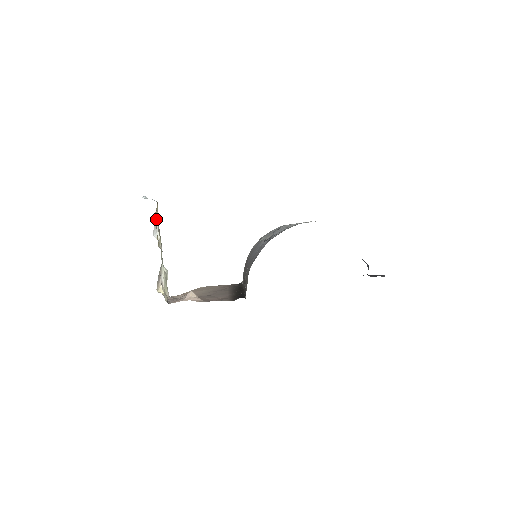
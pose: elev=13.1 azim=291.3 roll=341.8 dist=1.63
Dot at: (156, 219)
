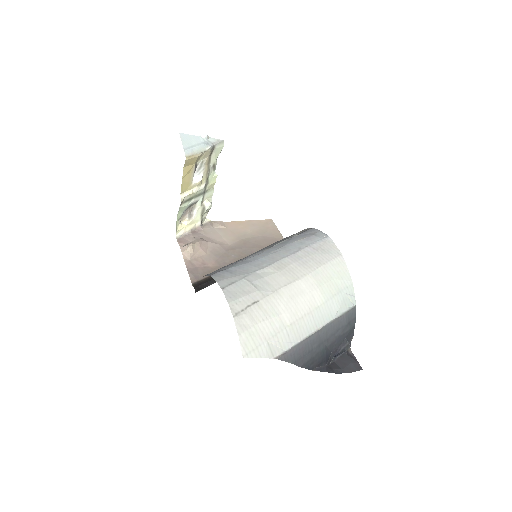
Dot at: (202, 163)
